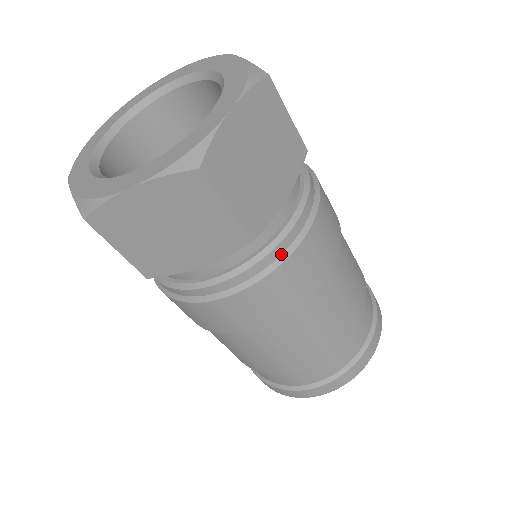
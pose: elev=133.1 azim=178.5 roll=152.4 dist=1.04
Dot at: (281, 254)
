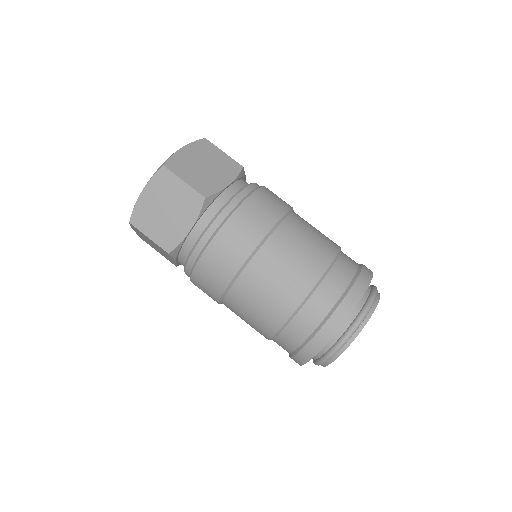
Dot at: (233, 209)
